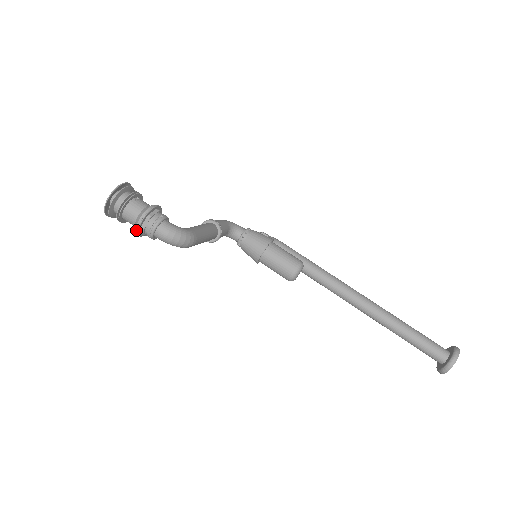
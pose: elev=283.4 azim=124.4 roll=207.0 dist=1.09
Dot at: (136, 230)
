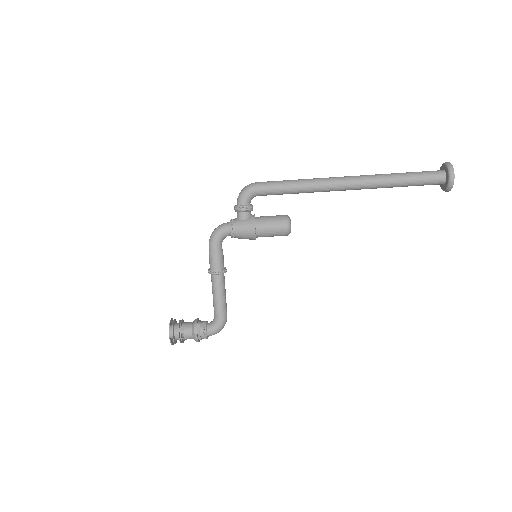
Dot at: occluded
